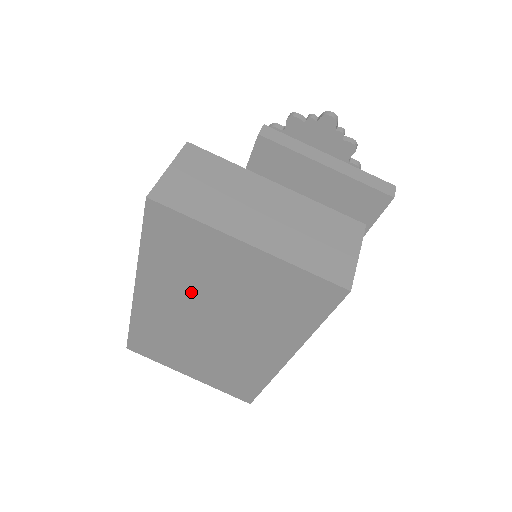
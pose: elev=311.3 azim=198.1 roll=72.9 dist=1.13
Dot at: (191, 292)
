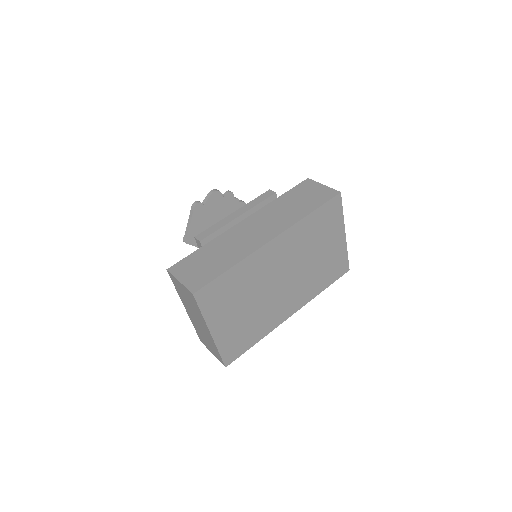
Dot at: (301, 251)
